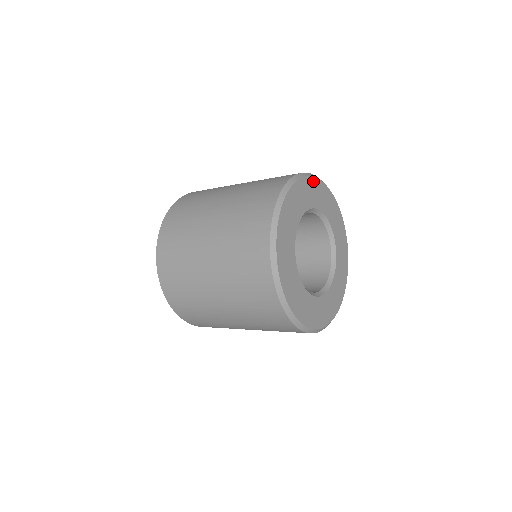
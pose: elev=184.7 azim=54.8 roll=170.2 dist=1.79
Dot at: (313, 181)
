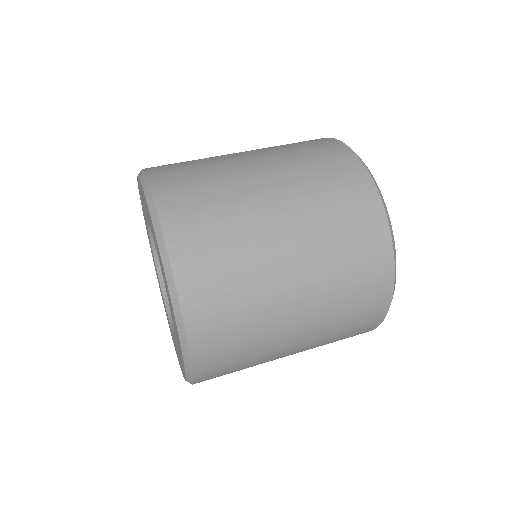
Dot at: occluded
